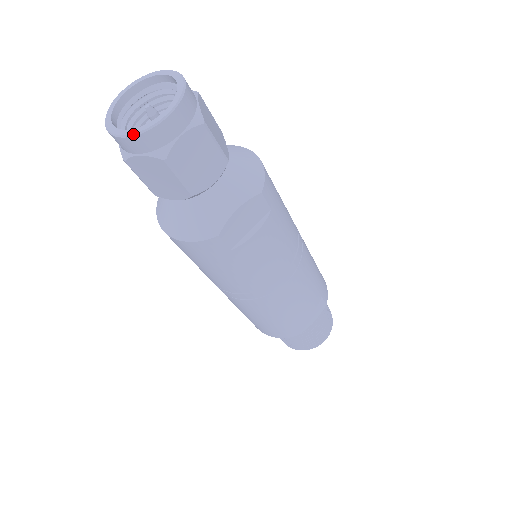
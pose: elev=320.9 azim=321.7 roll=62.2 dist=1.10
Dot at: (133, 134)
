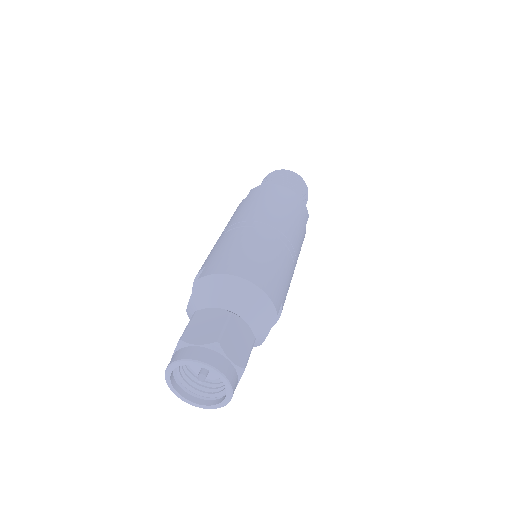
Dot at: occluded
